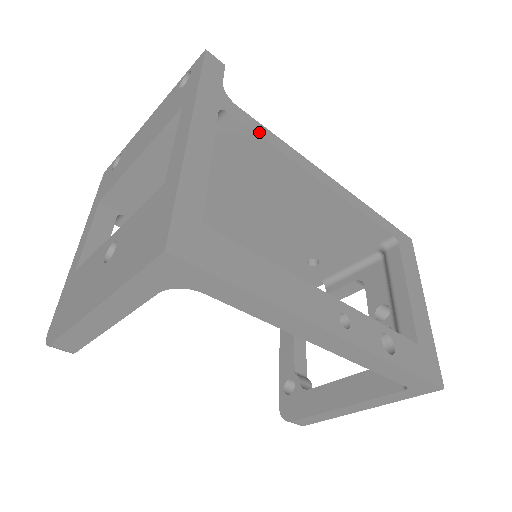
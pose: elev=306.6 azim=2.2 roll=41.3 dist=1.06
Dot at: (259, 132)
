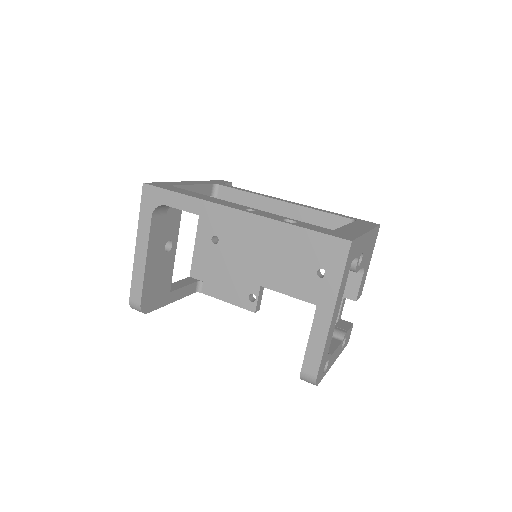
Dot at: (239, 189)
